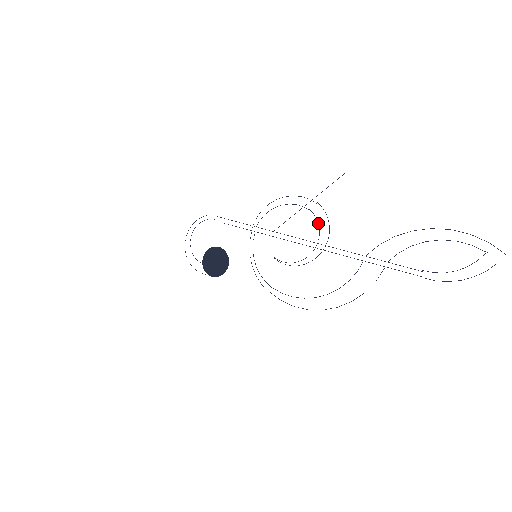
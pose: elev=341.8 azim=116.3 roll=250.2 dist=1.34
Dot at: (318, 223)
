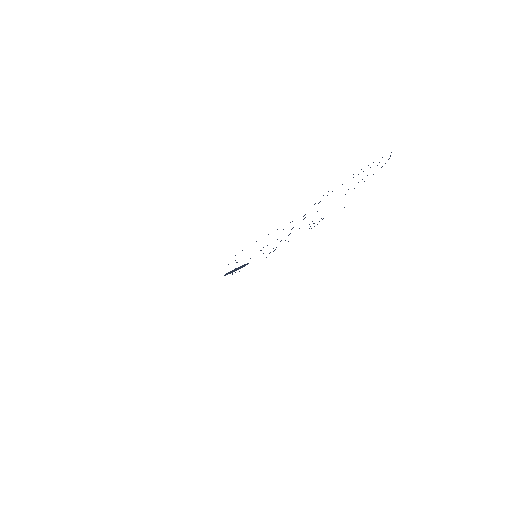
Dot at: occluded
